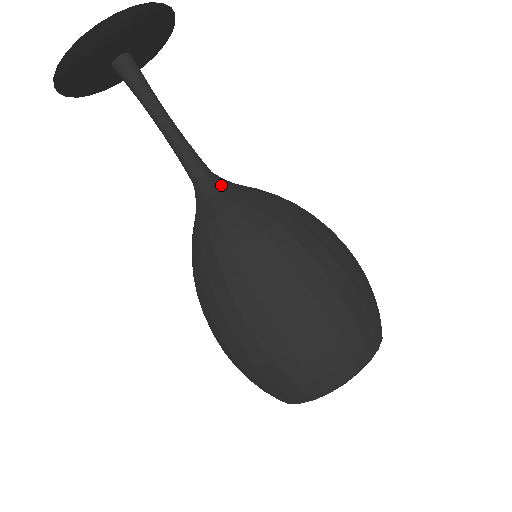
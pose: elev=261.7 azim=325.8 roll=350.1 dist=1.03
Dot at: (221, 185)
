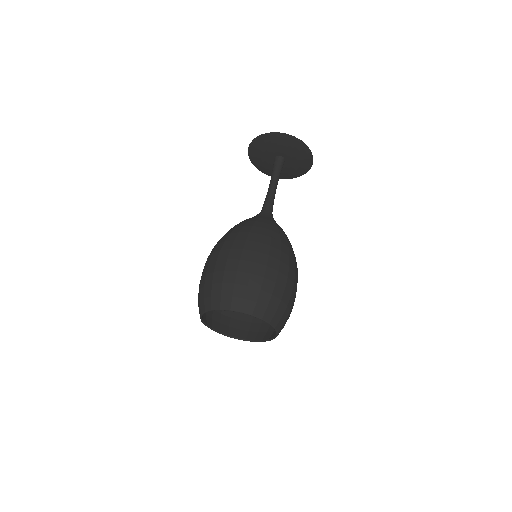
Dot at: occluded
